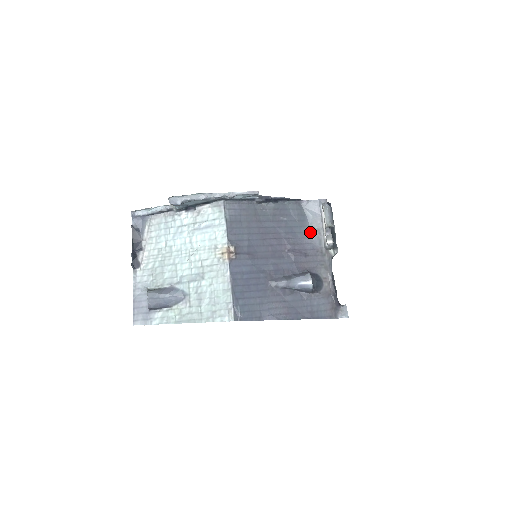
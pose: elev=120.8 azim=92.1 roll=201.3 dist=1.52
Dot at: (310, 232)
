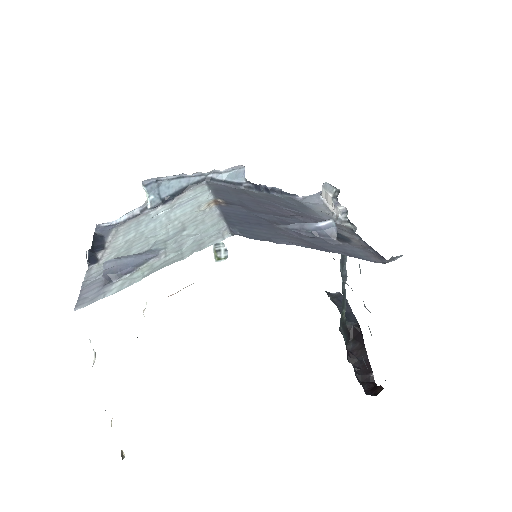
Dot at: (316, 213)
